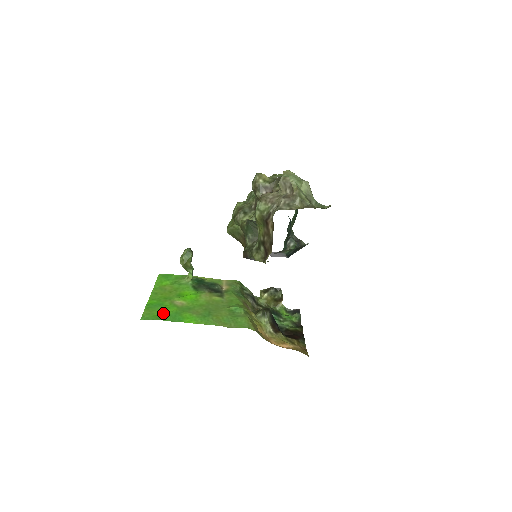
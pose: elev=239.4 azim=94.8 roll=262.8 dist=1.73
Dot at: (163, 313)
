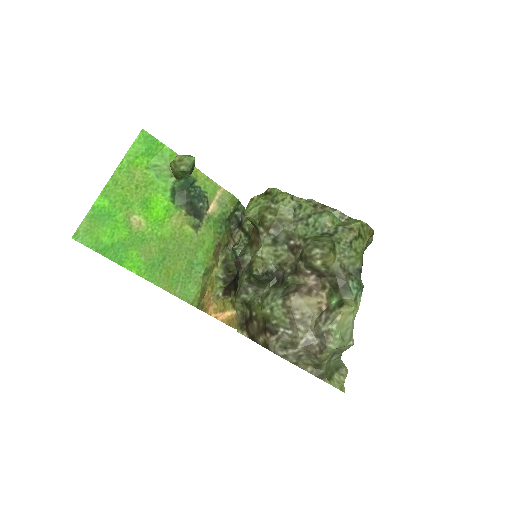
Dot at: (106, 238)
